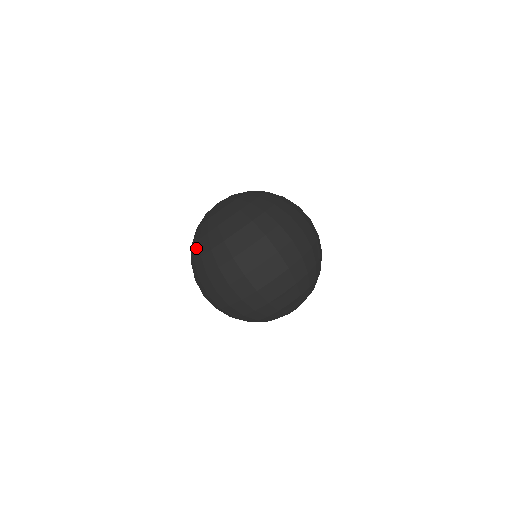
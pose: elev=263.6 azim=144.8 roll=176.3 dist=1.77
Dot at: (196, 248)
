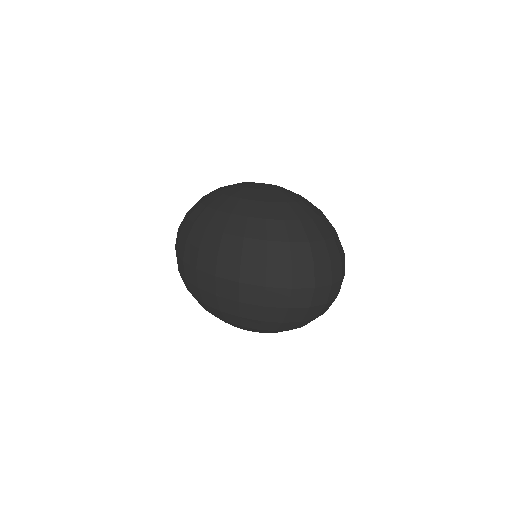
Dot at: (254, 225)
